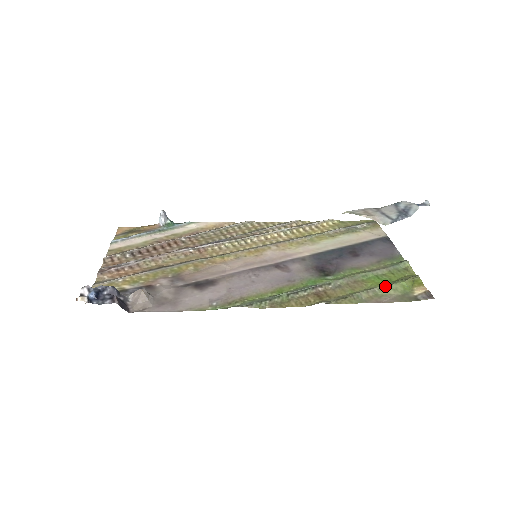
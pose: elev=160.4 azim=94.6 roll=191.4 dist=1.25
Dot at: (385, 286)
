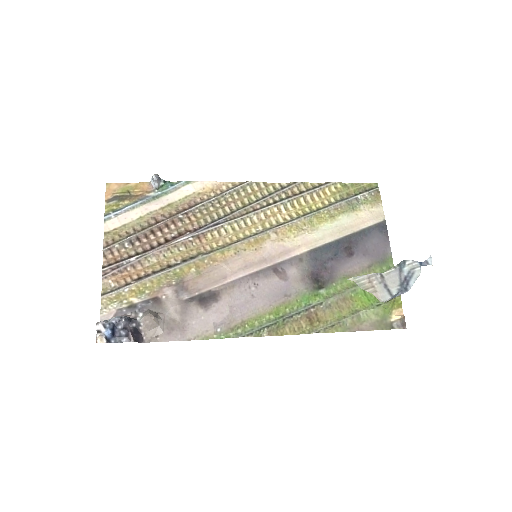
Dot at: (369, 310)
